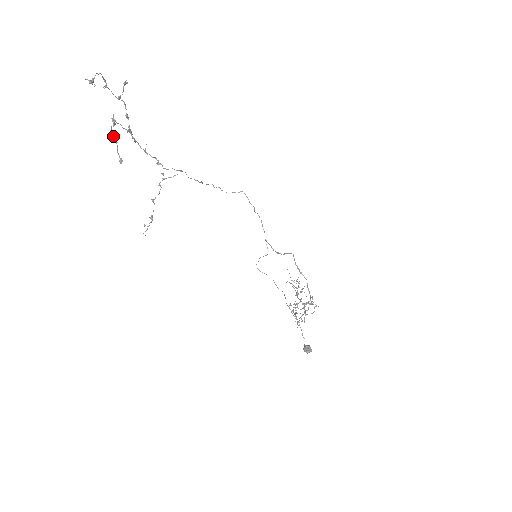
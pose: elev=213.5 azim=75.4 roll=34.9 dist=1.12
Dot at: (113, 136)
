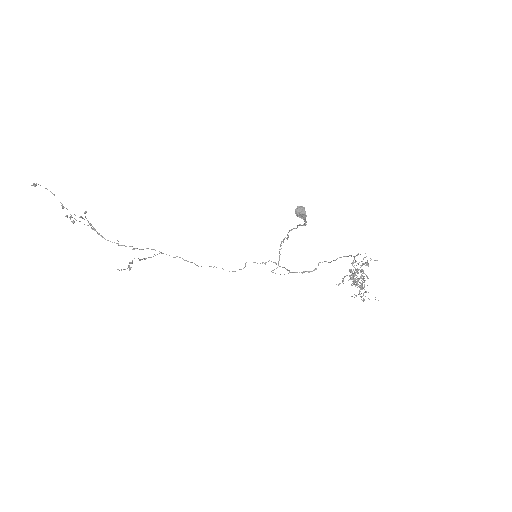
Dot at: (67, 217)
